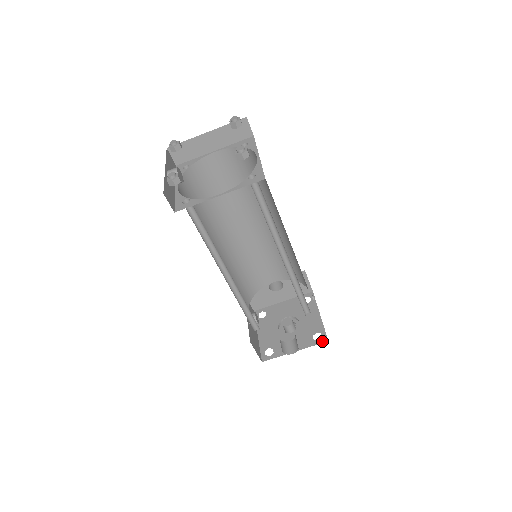
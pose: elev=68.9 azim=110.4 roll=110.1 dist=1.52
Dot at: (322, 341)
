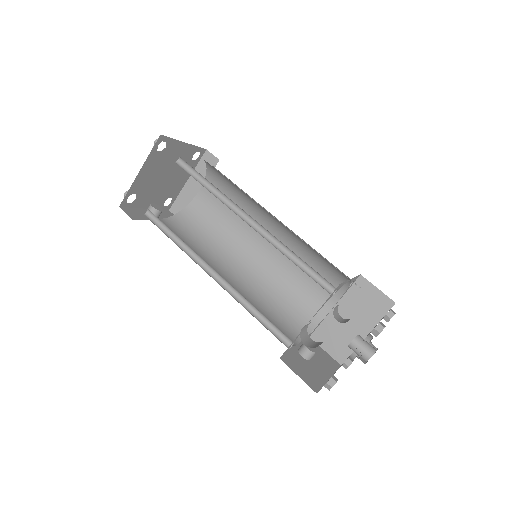
Dot at: occluded
